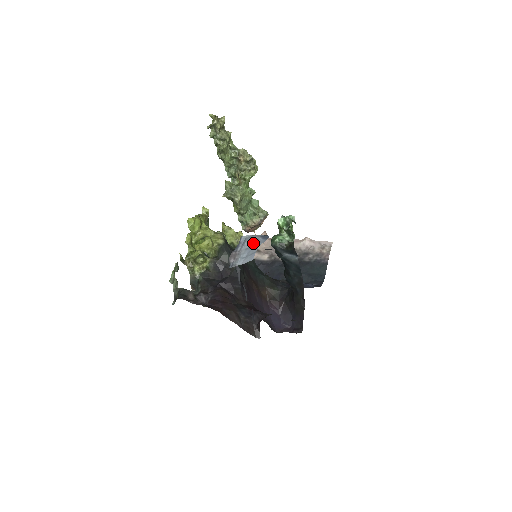
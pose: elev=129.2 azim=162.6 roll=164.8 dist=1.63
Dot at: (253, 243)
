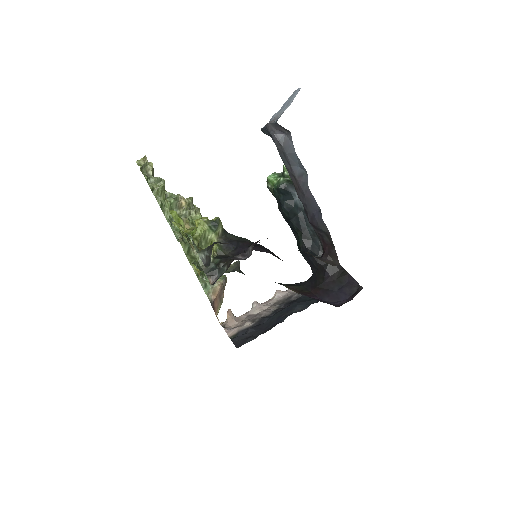
Dot at: (283, 104)
